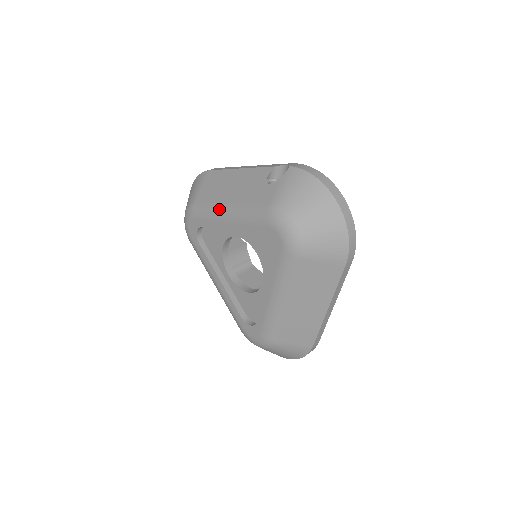
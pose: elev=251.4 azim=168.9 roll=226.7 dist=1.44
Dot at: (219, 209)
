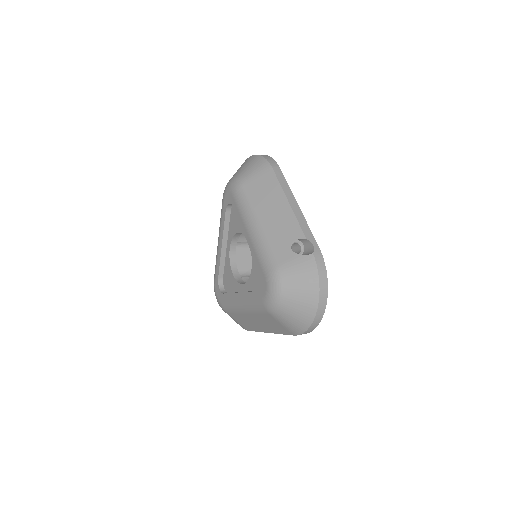
Dot at: (251, 218)
